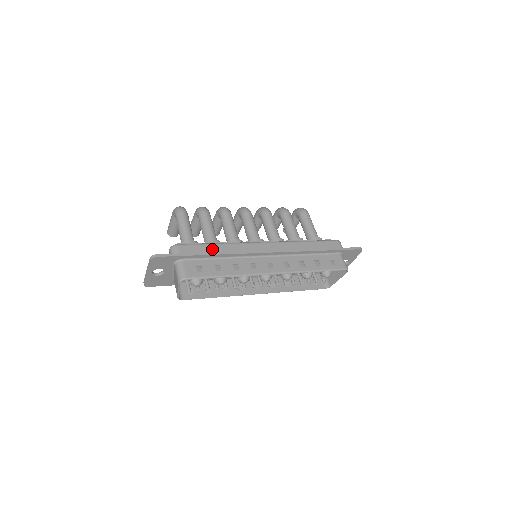
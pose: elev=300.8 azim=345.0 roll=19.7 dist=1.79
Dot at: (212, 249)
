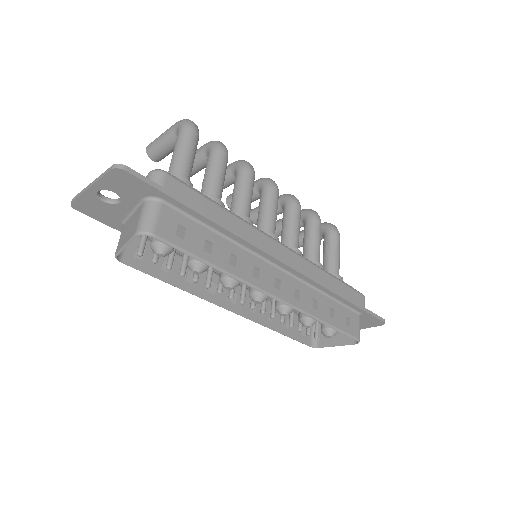
Dot at: (214, 212)
